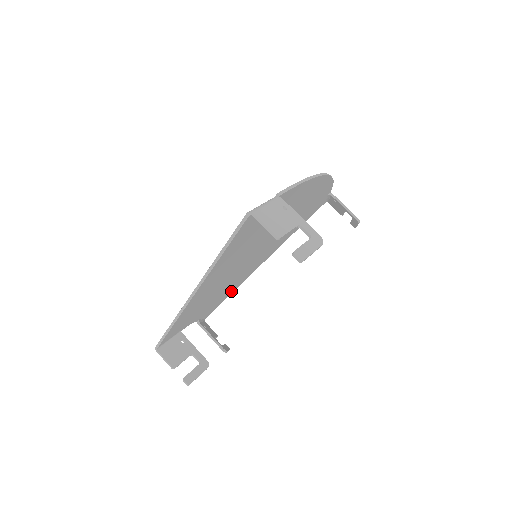
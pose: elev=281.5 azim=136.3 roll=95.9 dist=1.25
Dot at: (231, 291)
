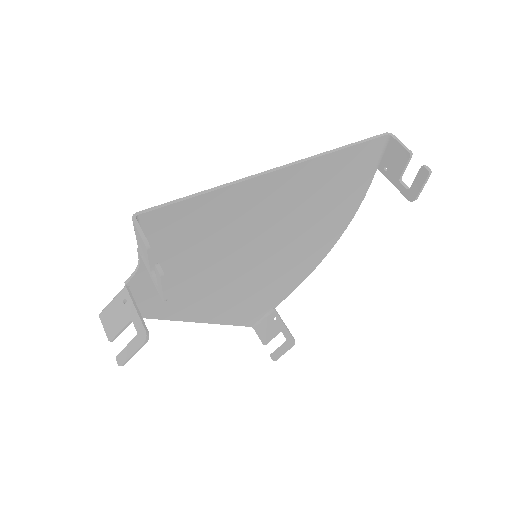
Dot at: (158, 308)
